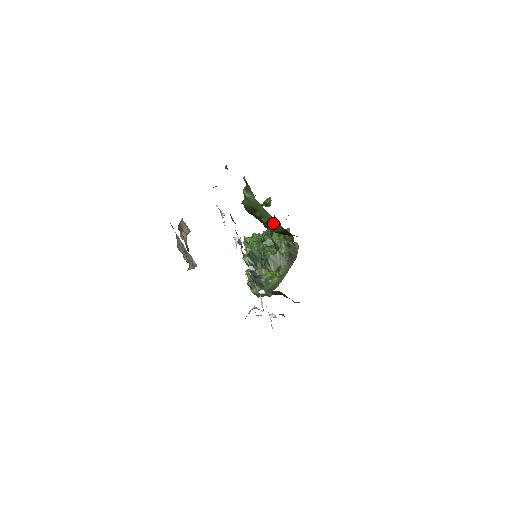
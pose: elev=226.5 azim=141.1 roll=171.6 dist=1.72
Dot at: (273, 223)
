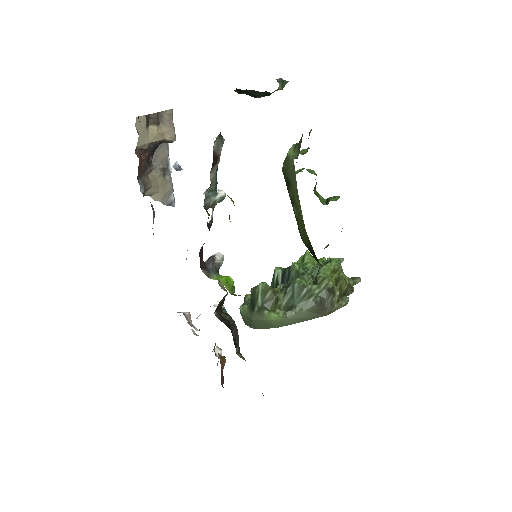
Dot at: (302, 223)
